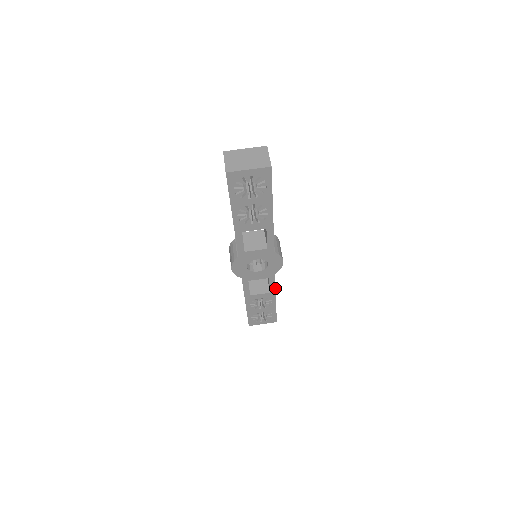
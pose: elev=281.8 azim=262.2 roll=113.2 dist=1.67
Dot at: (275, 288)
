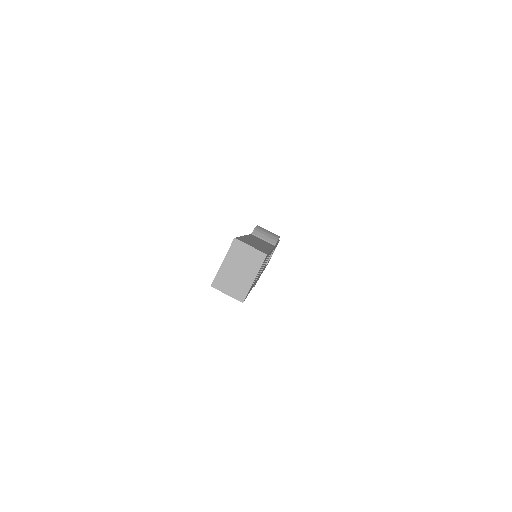
Dot at: occluded
